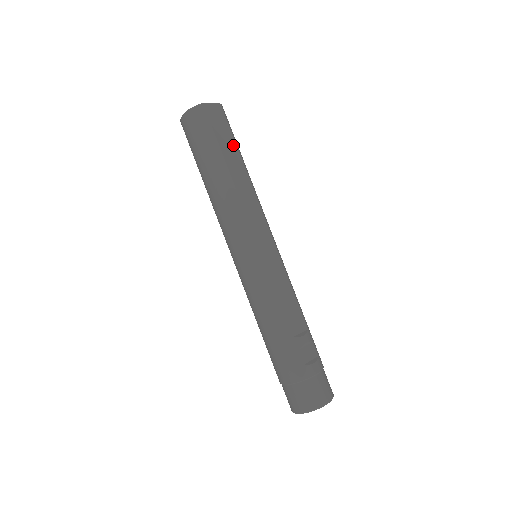
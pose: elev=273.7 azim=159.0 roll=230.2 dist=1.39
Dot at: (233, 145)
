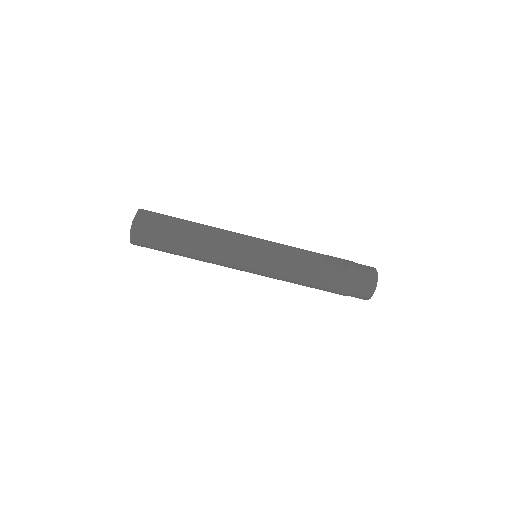
Dot at: (174, 220)
